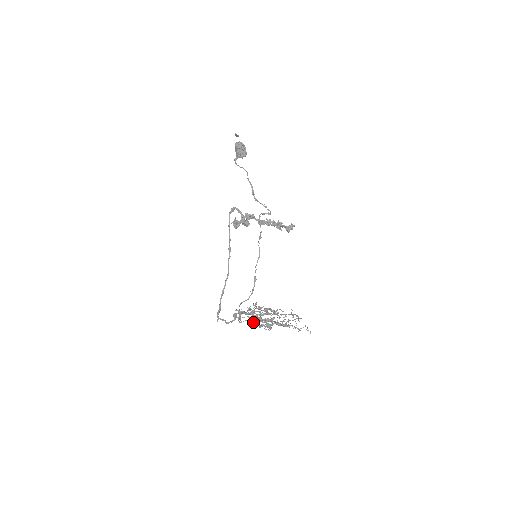
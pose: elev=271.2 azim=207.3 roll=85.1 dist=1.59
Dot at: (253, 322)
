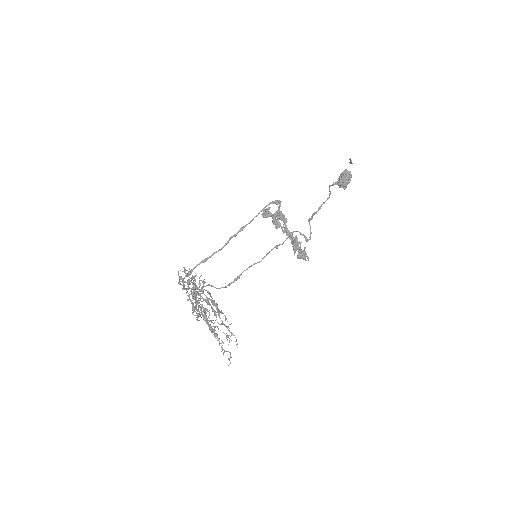
Dot at: (189, 295)
